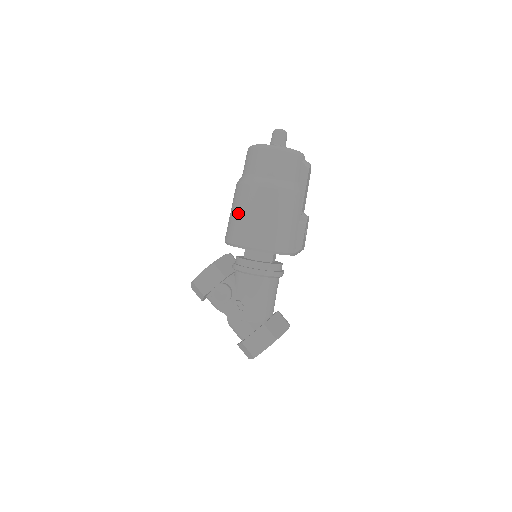
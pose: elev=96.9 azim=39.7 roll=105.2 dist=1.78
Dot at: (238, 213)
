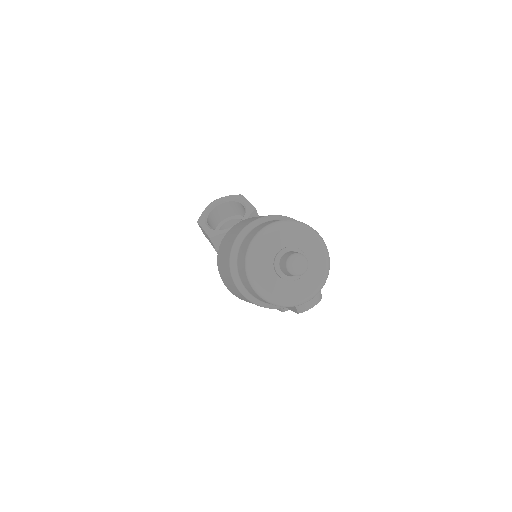
Dot at: (223, 257)
